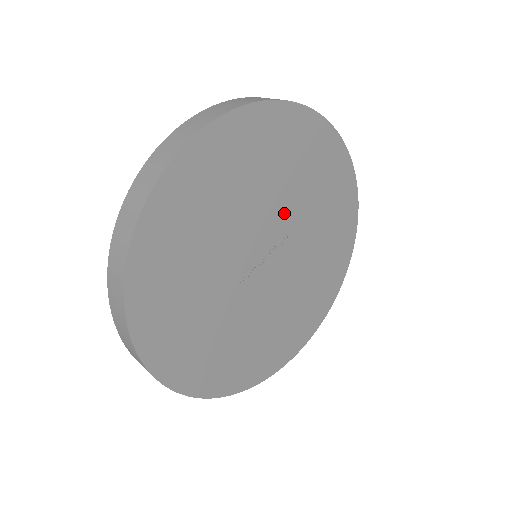
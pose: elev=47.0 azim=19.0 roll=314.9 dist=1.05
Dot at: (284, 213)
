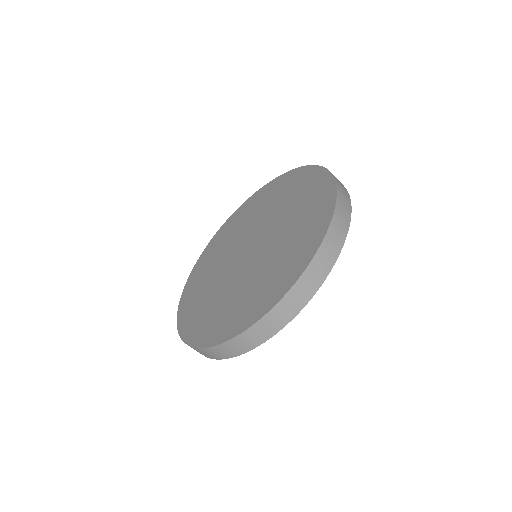
Dot at: occluded
